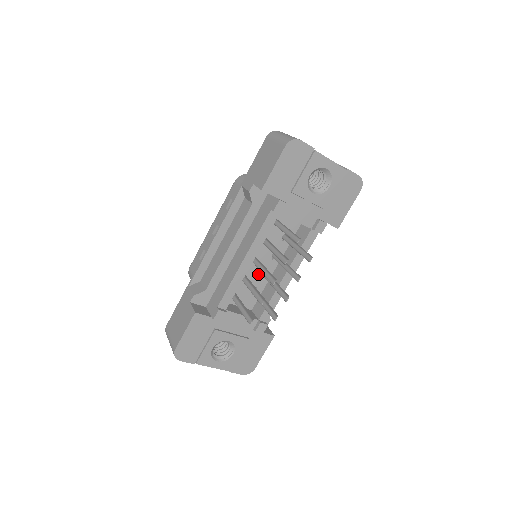
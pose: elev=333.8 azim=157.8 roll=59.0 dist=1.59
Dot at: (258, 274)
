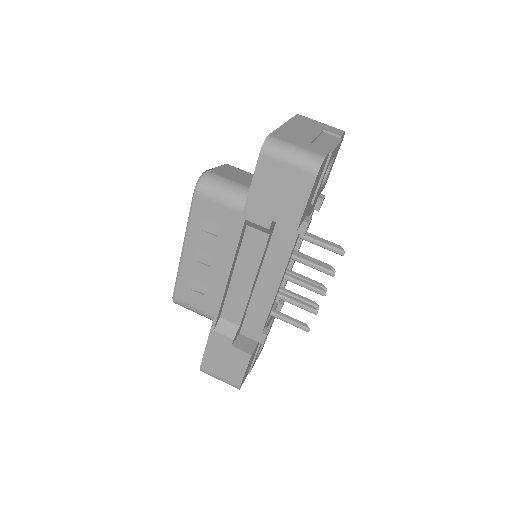
Dot at: occluded
